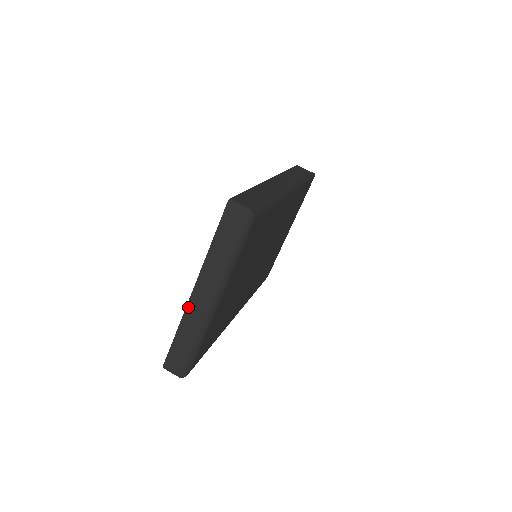
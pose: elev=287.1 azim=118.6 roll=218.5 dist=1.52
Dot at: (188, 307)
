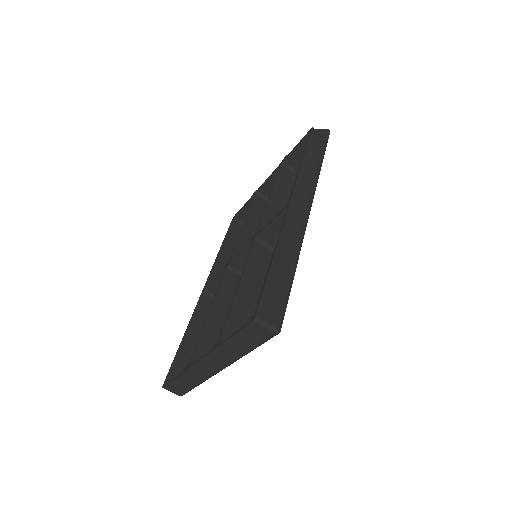
Dot at: (194, 367)
